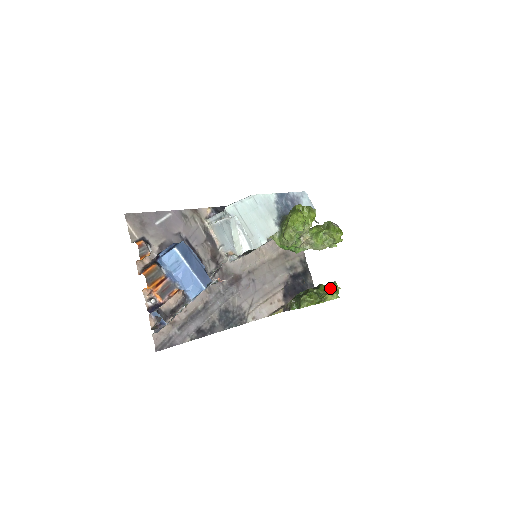
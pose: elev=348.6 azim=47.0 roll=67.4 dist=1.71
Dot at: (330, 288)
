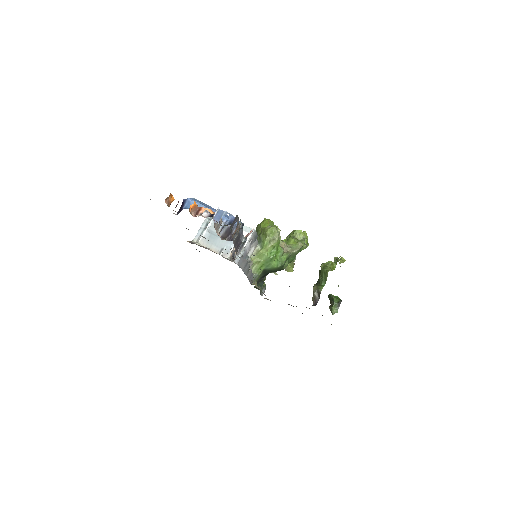
Dot at: occluded
